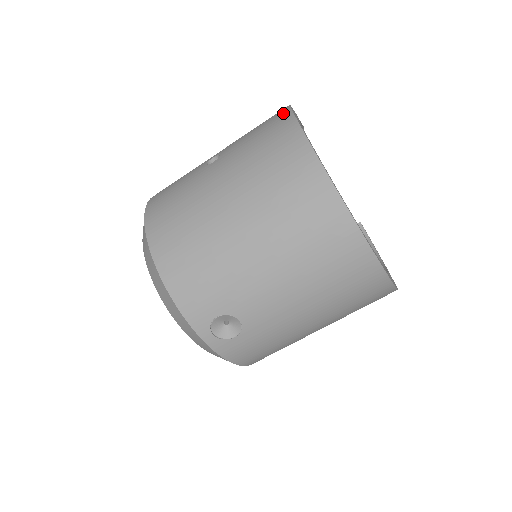
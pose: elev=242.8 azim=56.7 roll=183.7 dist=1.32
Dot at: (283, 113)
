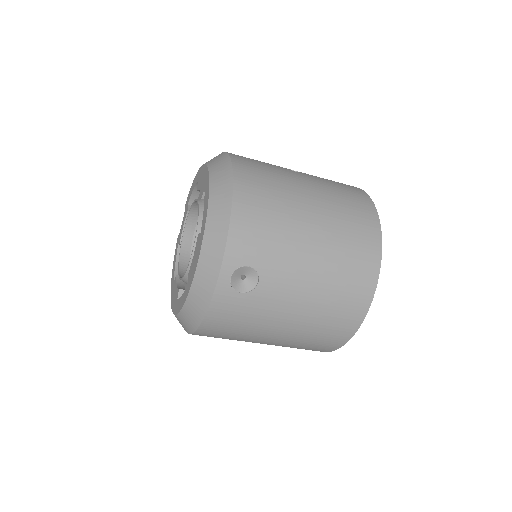
Dot at: occluded
